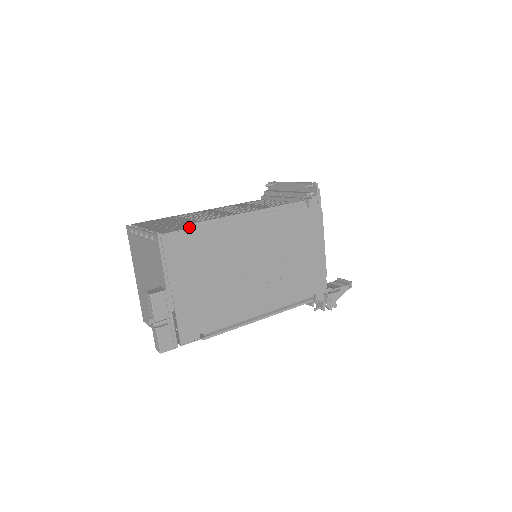
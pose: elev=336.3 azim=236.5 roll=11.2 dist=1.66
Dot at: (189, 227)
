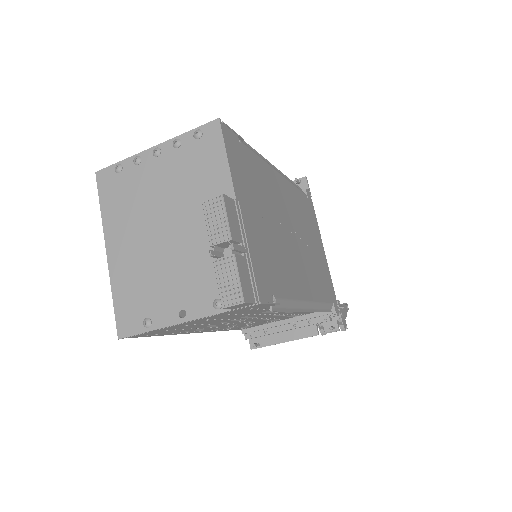
Dot at: occluded
